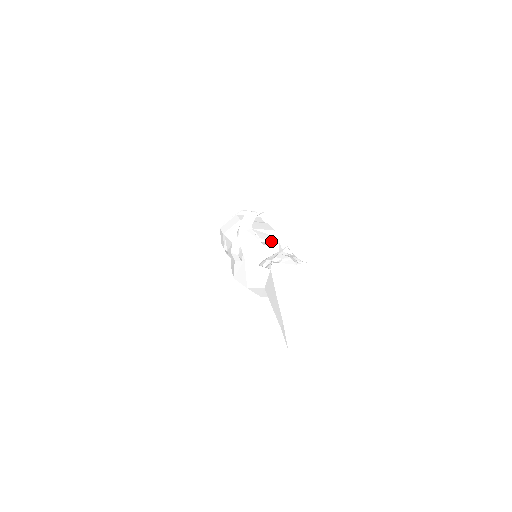
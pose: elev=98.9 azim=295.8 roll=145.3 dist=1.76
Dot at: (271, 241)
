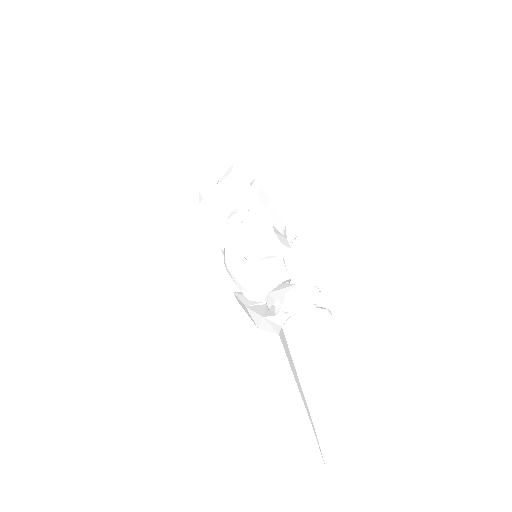
Dot at: (271, 249)
